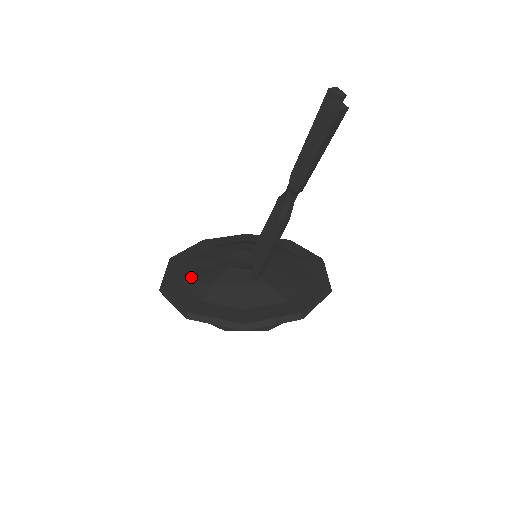
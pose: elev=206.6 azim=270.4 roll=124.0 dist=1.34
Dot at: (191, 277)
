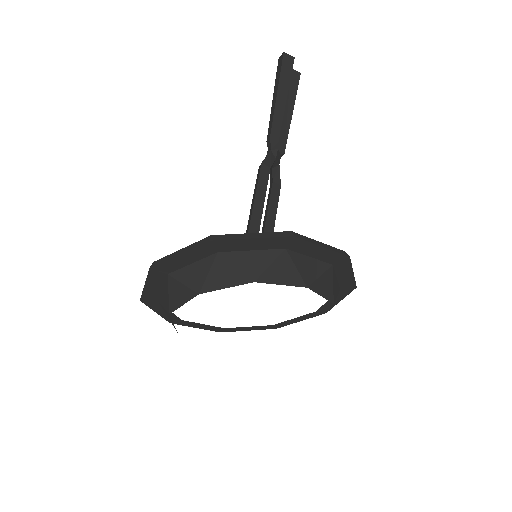
Dot at: occluded
